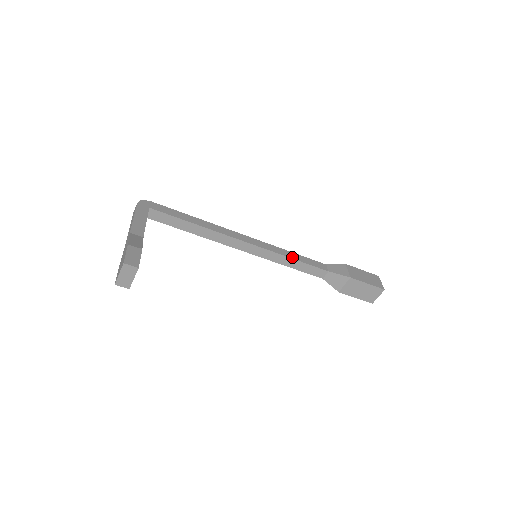
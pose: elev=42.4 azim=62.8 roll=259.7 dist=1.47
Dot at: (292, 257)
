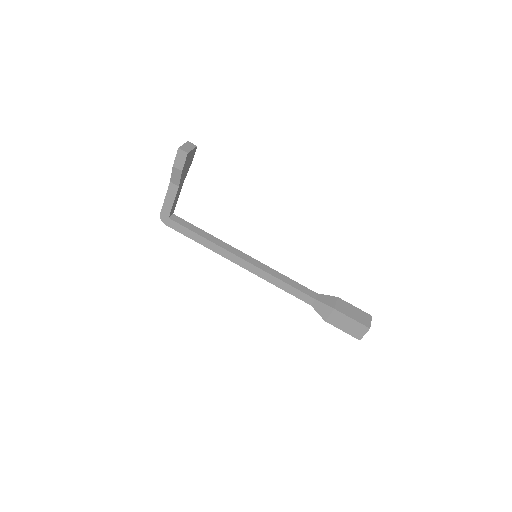
Dot at: (283, 276)
